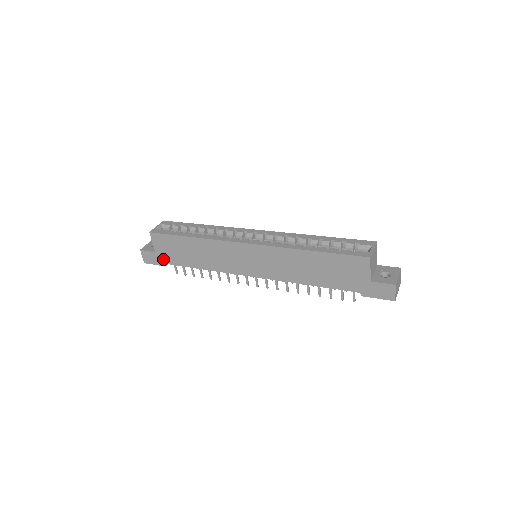
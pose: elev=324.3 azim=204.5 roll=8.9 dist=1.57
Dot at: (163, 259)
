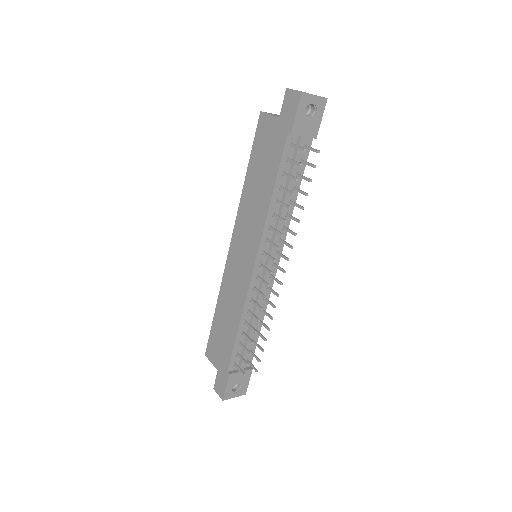
Dot at: (224, 369)
